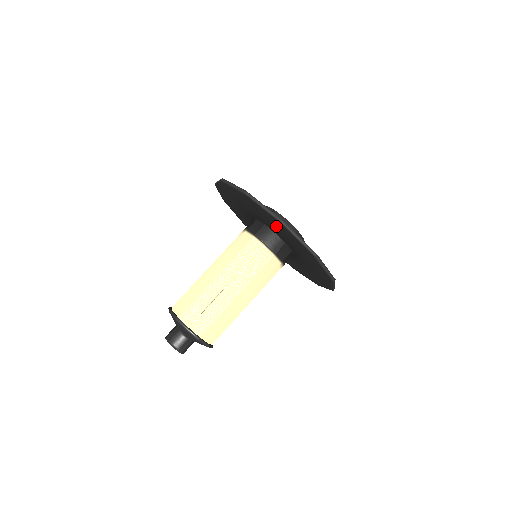
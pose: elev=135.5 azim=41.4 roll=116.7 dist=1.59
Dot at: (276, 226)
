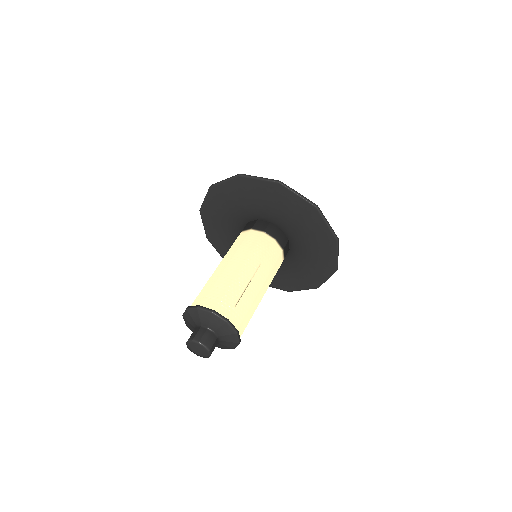
Dot at: (297, 217)
